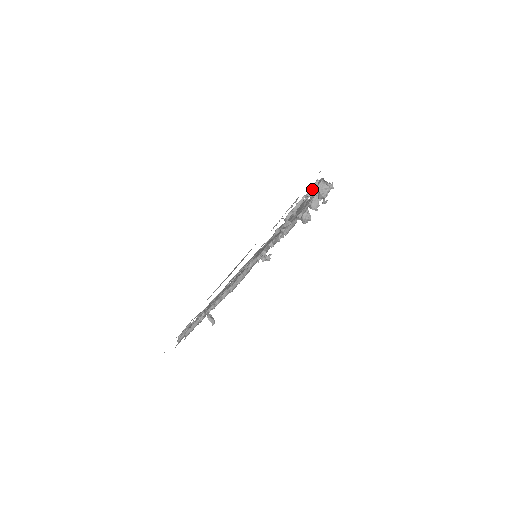
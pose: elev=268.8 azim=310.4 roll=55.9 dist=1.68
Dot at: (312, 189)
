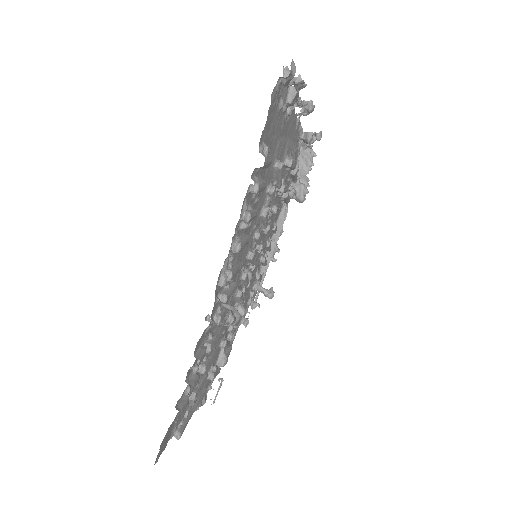
Dot at: occluded
